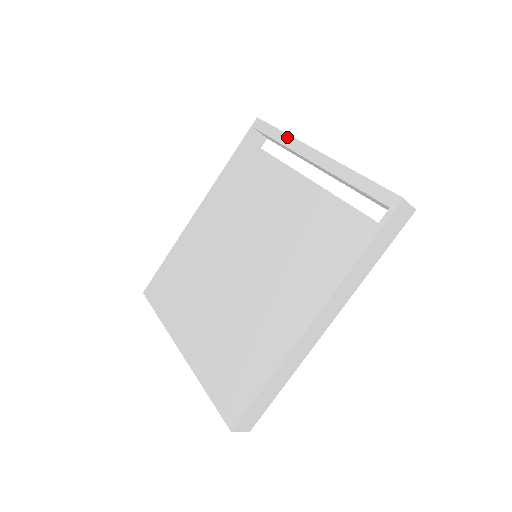
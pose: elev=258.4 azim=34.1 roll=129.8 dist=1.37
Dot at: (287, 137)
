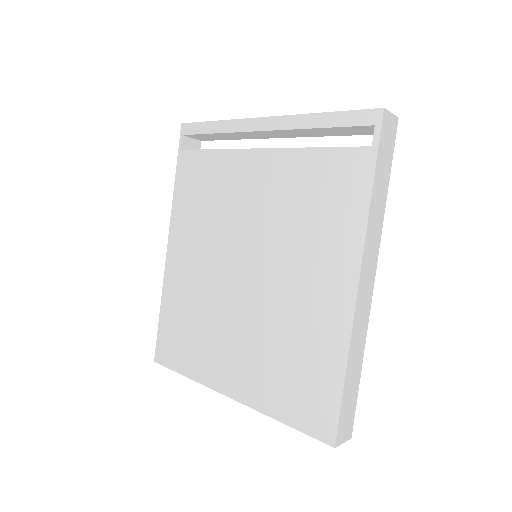
Dot at: (224, 123)
